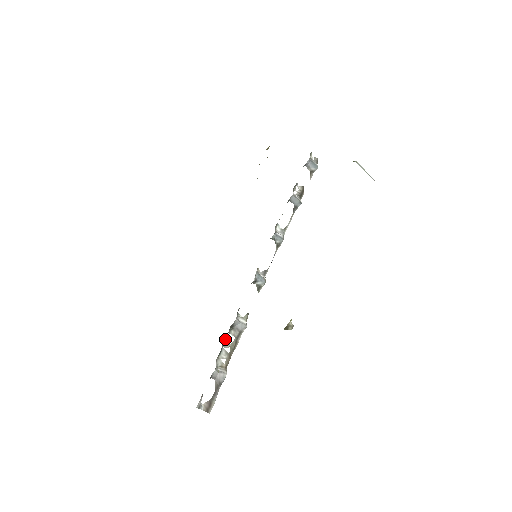
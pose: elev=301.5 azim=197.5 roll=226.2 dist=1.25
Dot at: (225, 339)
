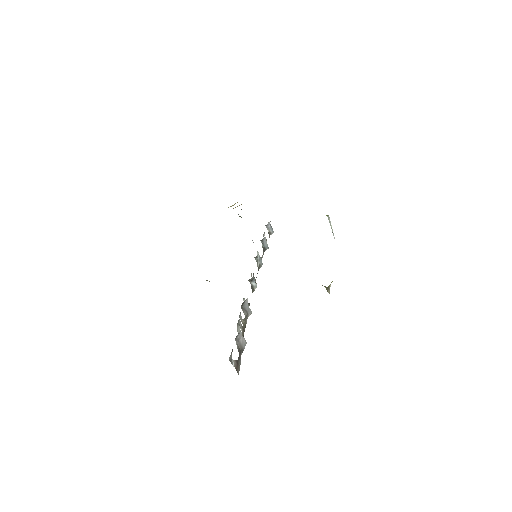
Dot at: occluded
